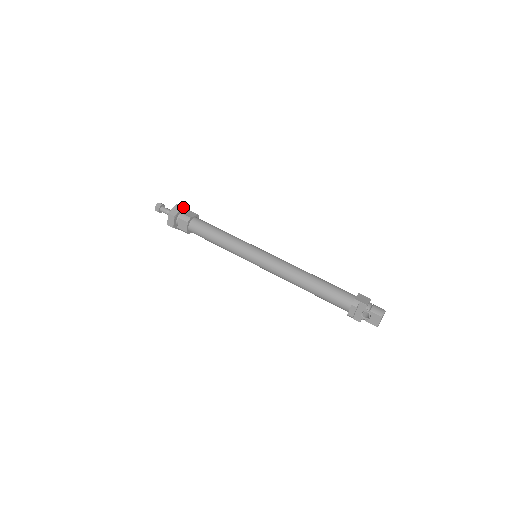
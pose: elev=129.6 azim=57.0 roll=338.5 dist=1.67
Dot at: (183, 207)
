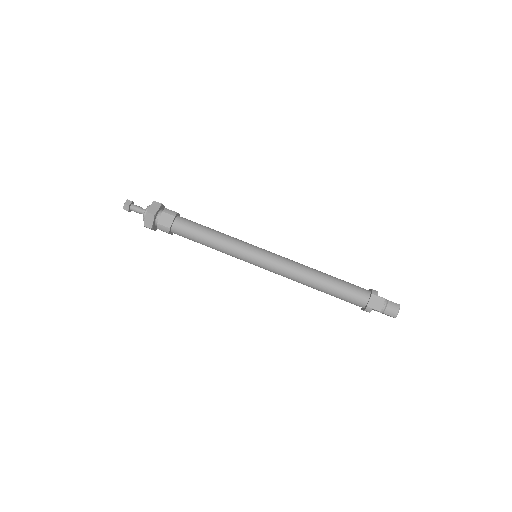
Dot at: (155, 214)
